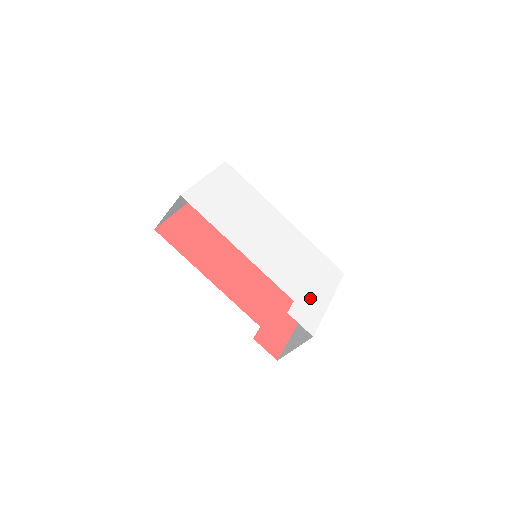
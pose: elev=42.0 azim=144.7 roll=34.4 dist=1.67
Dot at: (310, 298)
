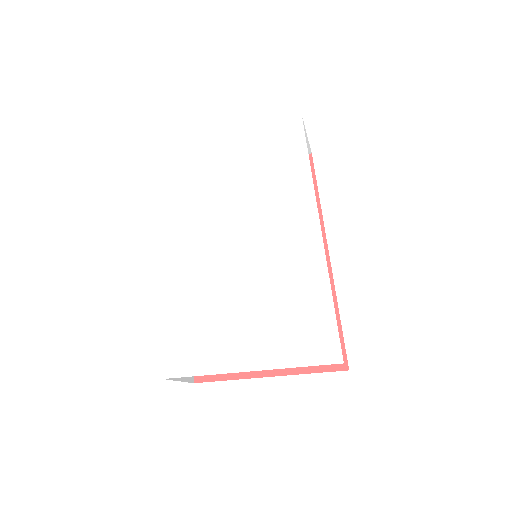
Dot at: (218, 341)
